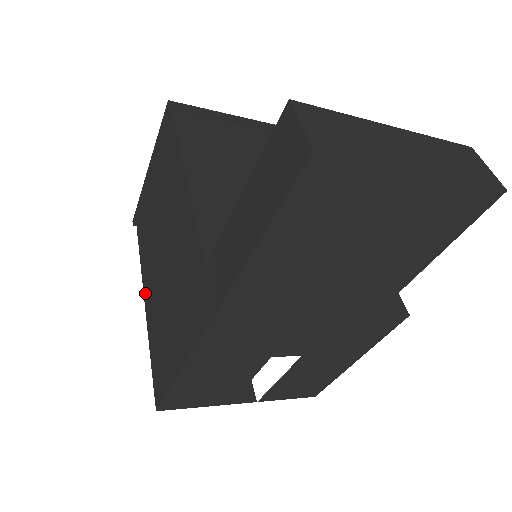
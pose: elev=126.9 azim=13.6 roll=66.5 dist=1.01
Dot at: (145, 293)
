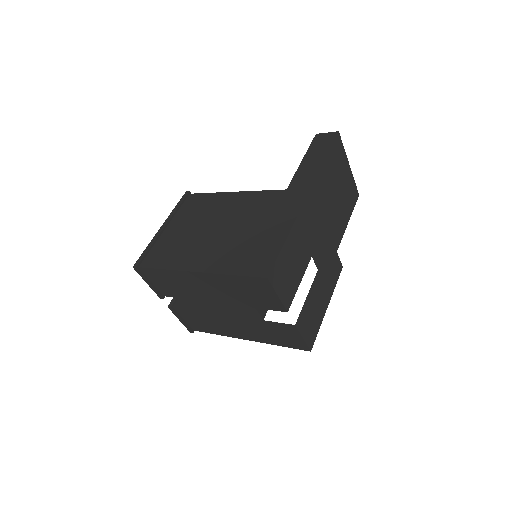
Dot at: (193, 267)
